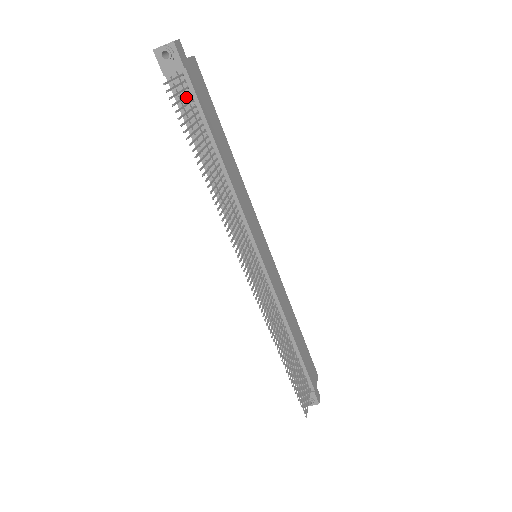
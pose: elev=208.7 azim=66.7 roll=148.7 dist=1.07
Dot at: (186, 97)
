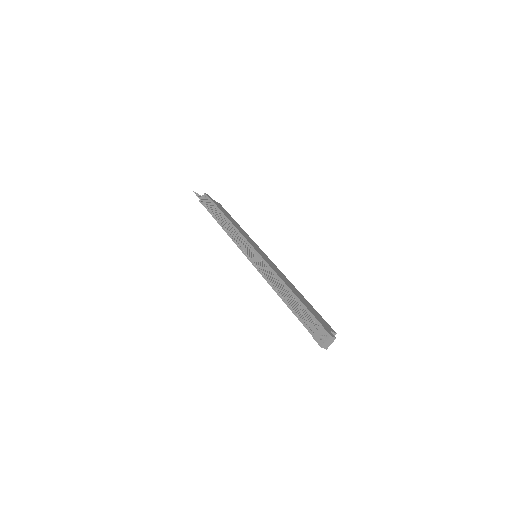
Dot at: (208, 202)
